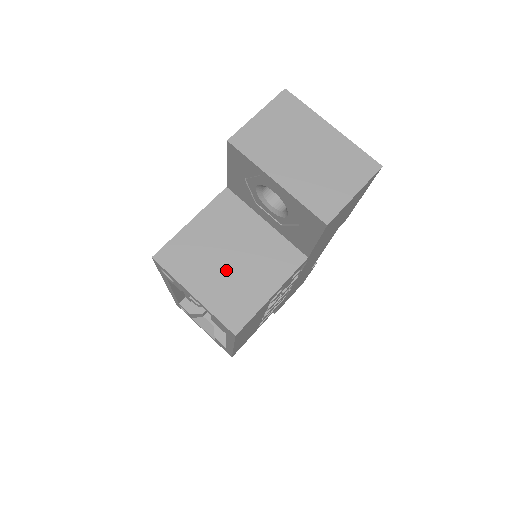
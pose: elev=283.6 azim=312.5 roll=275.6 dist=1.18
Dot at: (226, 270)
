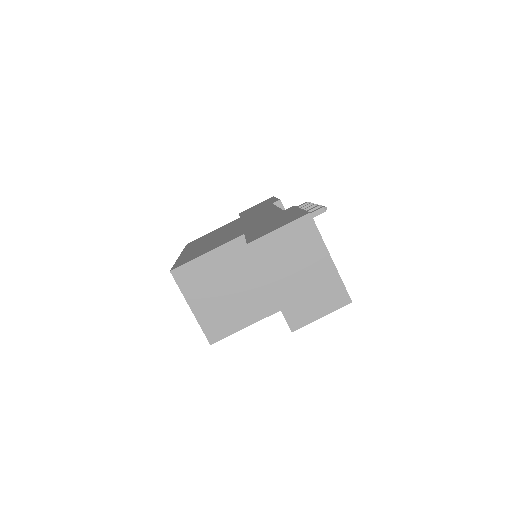
Dot at: (220, 299)
